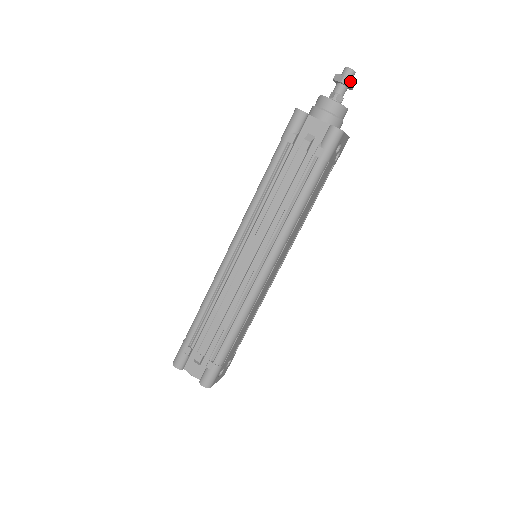
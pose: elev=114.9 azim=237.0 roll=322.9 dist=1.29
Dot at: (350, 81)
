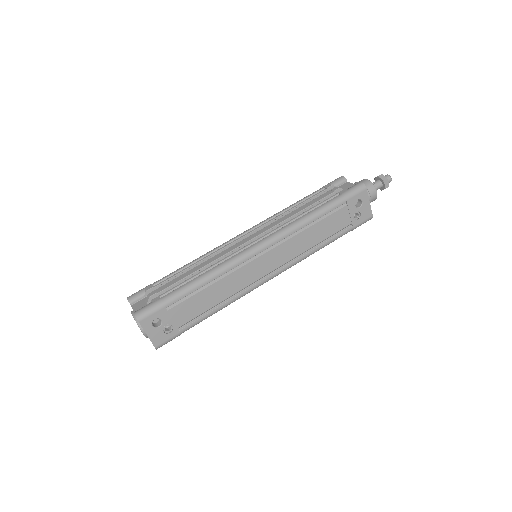
Dot at: (385, 178)
